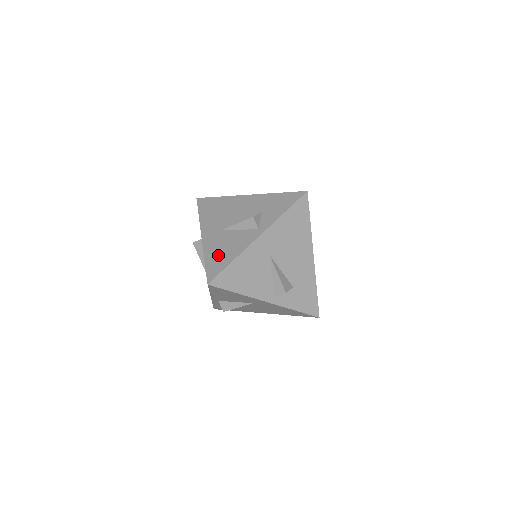
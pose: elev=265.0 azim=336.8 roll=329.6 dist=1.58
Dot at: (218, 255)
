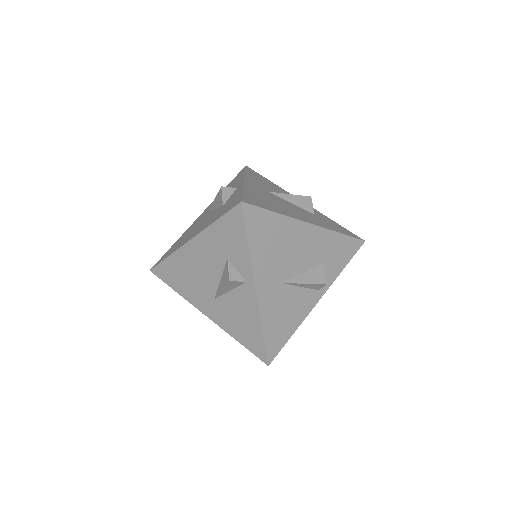
Dot at: (278, 325)
